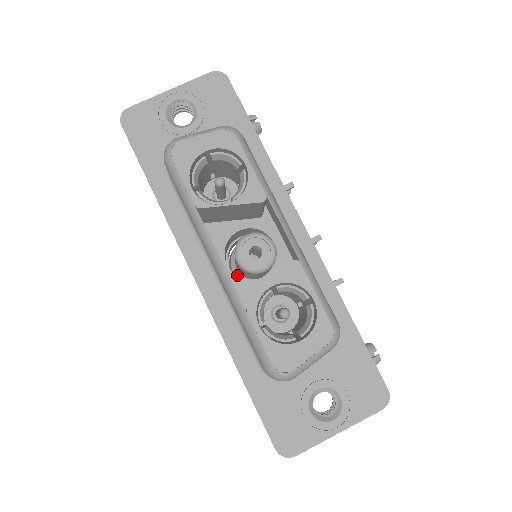
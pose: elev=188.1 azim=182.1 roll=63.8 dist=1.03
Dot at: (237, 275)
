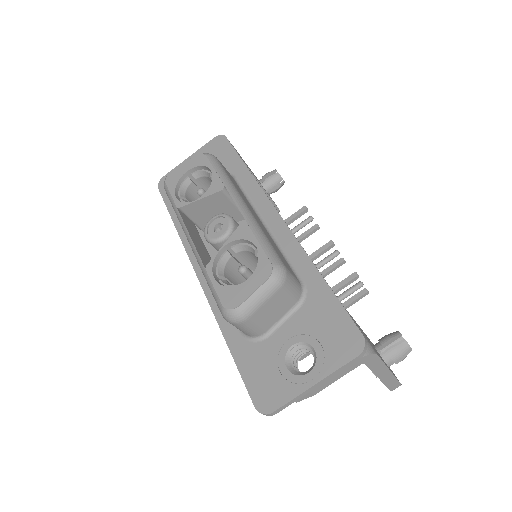
Dot at: occluded
